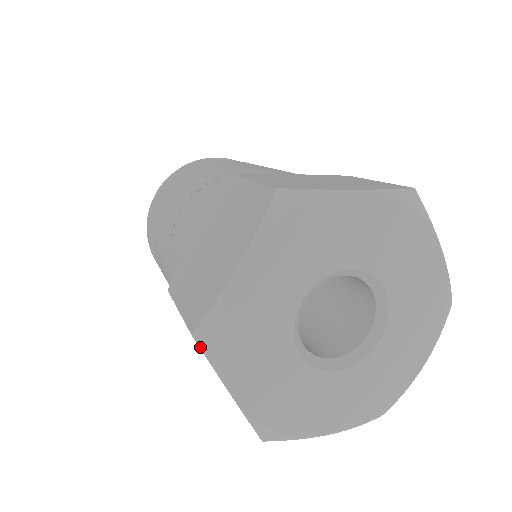
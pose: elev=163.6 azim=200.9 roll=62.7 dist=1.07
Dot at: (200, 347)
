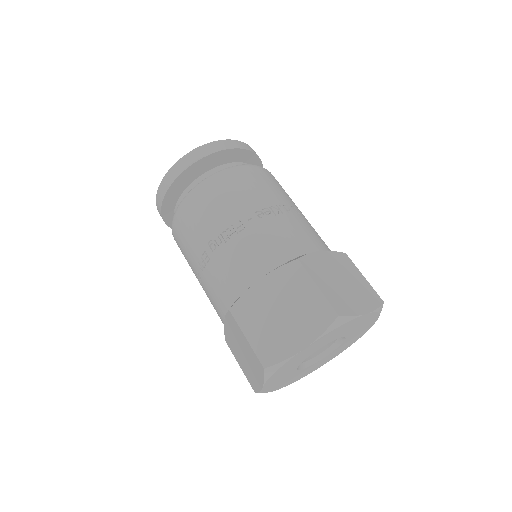
Dot at: occluded
